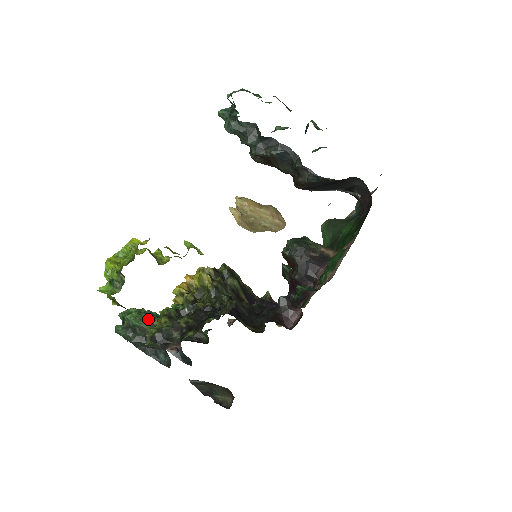
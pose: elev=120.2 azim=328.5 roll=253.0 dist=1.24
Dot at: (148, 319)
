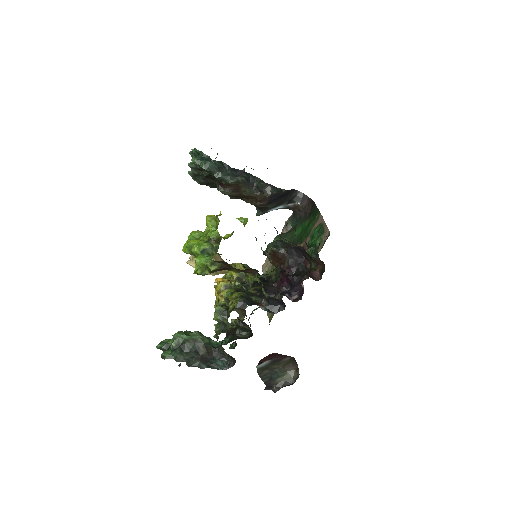
Dot at: (195, 331)
